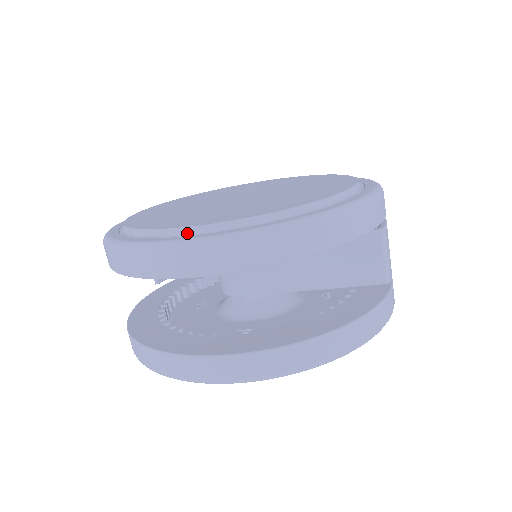
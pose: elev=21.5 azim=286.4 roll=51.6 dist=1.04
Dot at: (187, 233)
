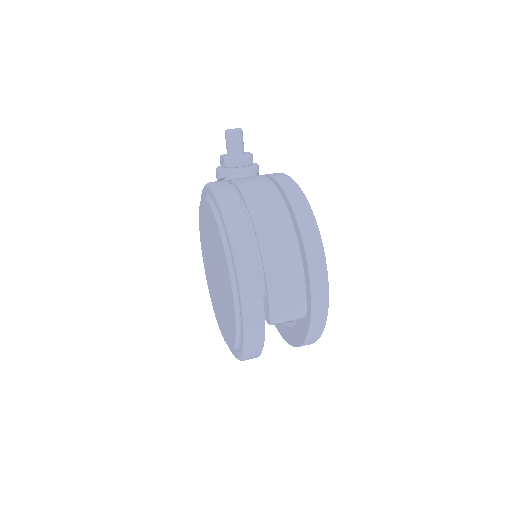
Dot at: occluded
